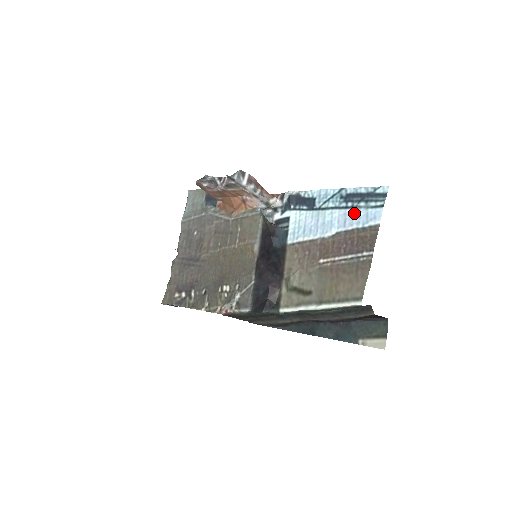
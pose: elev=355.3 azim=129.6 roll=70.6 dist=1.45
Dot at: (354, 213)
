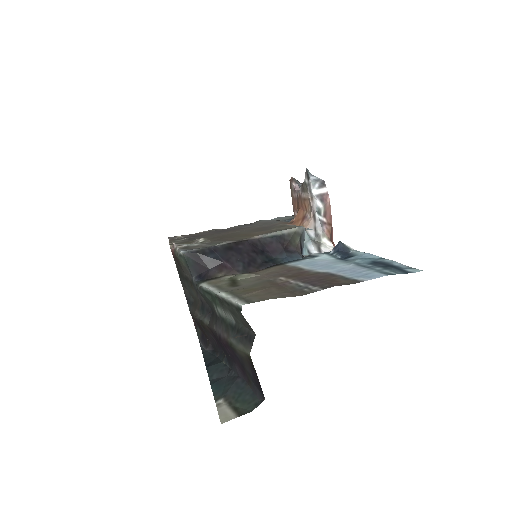
Dot at: (361, 269)
